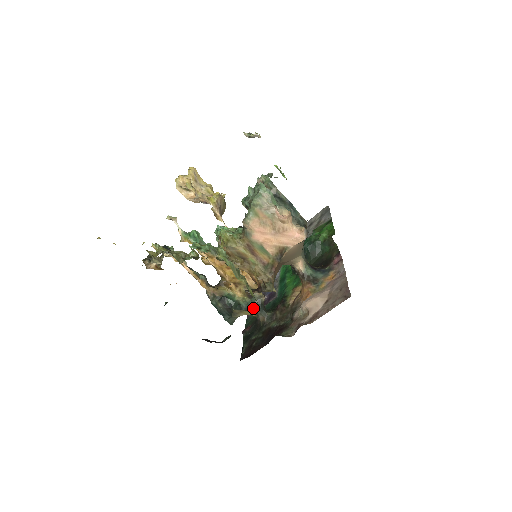
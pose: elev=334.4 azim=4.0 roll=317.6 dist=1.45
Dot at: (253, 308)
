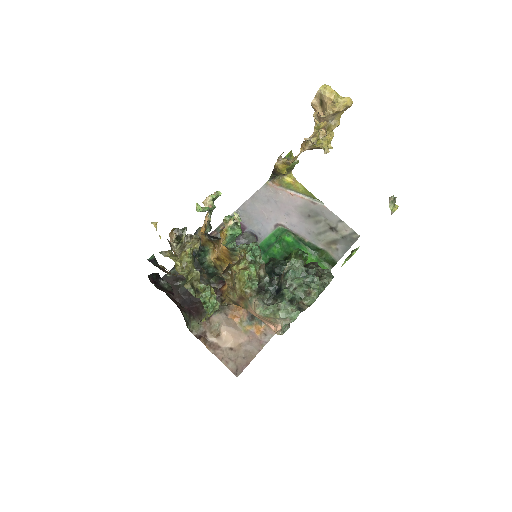
Dot at: (208, 272)
